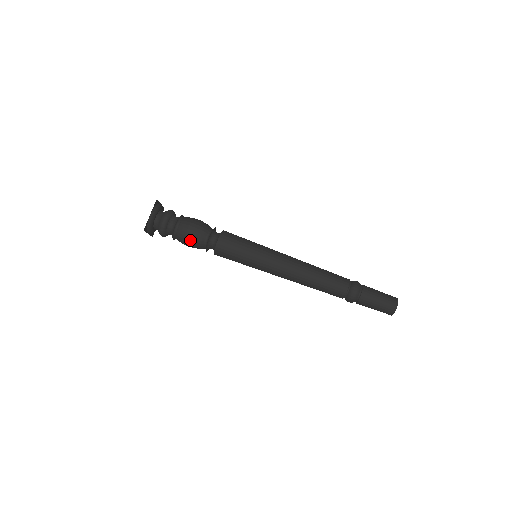
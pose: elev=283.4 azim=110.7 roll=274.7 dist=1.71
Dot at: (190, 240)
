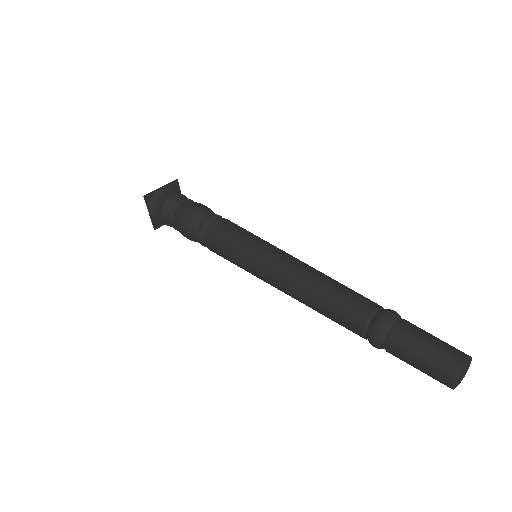
Dot at: (185, 217)
